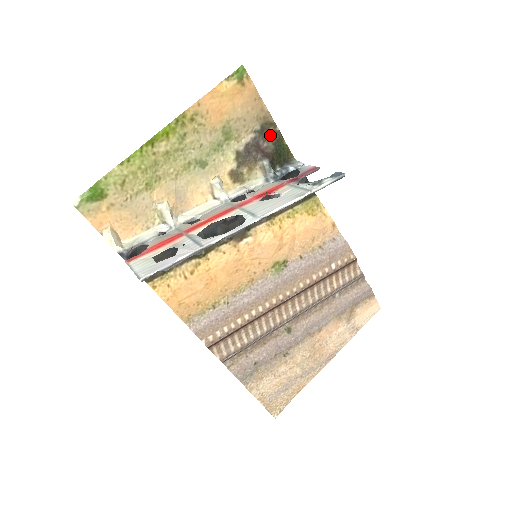
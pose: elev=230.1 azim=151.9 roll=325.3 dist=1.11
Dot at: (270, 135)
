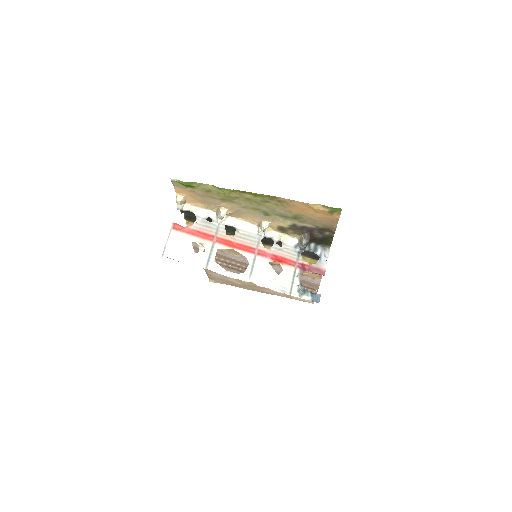
Dot at: (325, 233)
